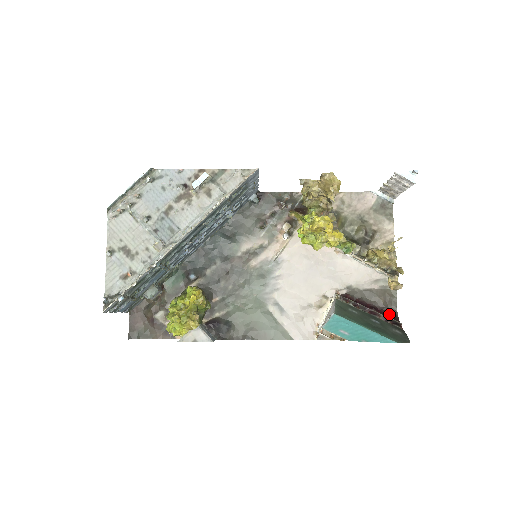
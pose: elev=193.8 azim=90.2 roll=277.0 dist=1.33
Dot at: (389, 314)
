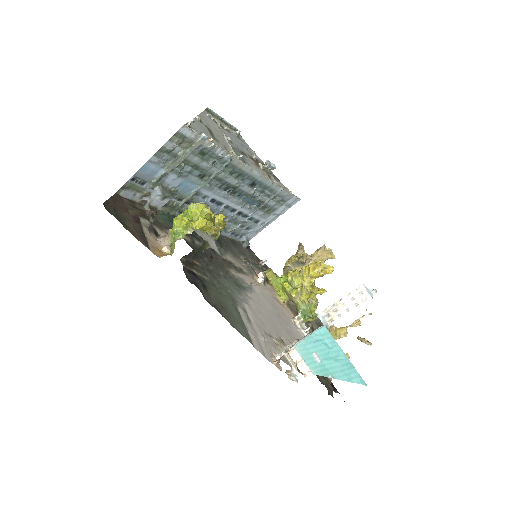
Dot at: (328, 394)
